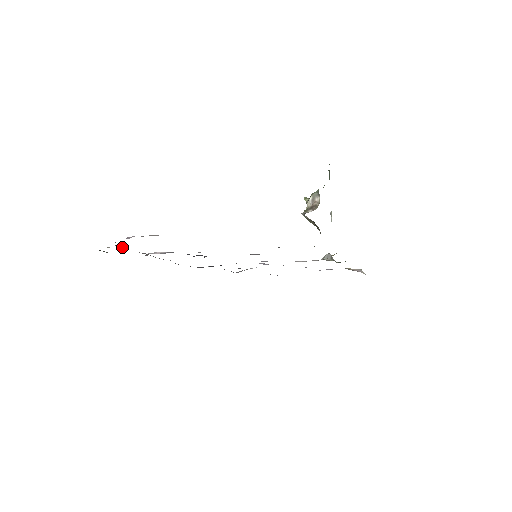
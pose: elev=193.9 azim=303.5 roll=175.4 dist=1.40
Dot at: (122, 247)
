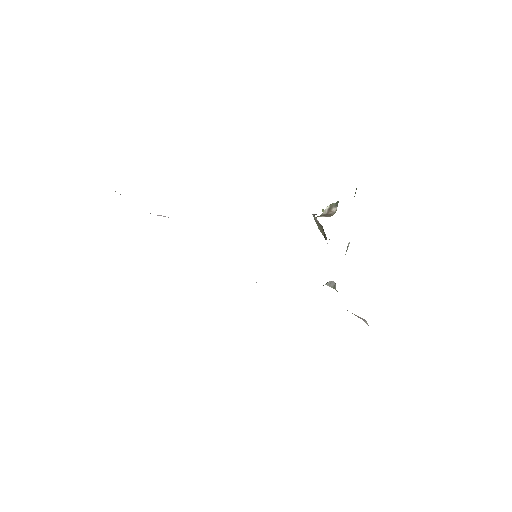
Dot at: occluded
